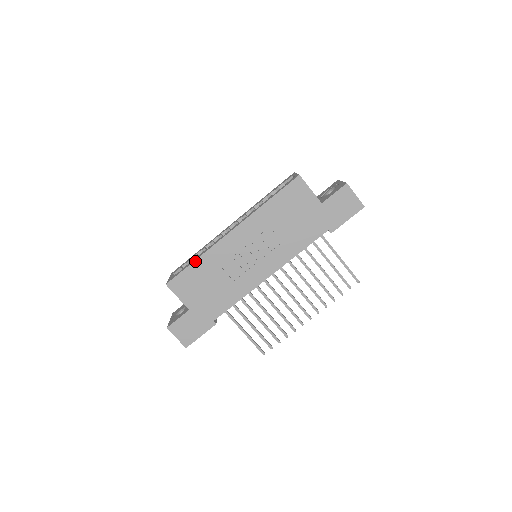
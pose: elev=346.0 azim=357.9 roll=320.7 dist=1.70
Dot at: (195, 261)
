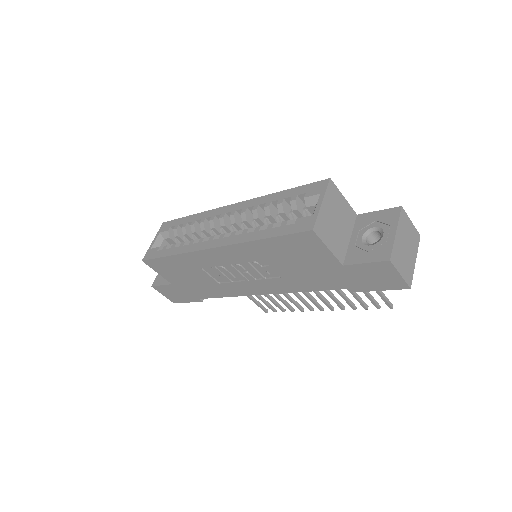
Dot at: (171, 256)
